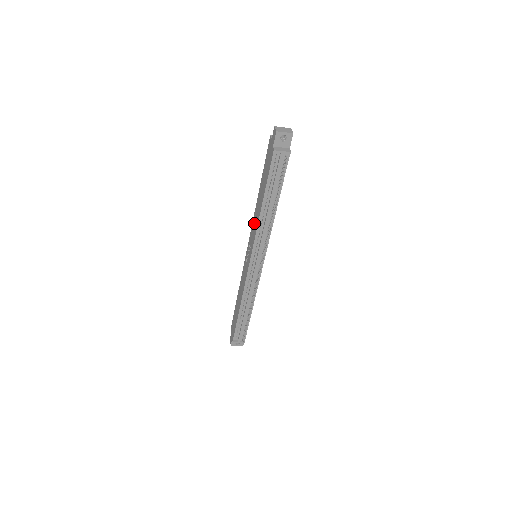
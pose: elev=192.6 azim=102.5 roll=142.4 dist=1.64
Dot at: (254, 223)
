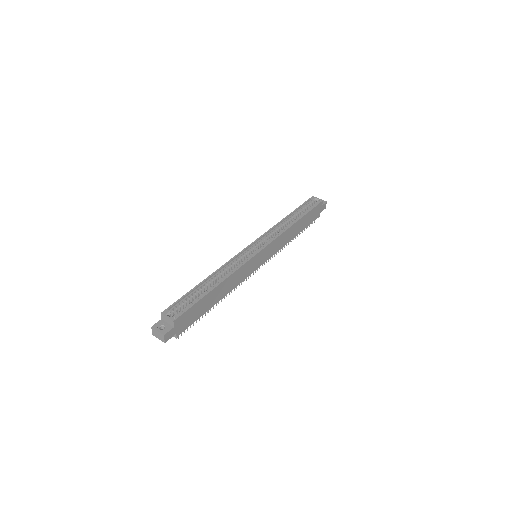
Dot at: occluded
